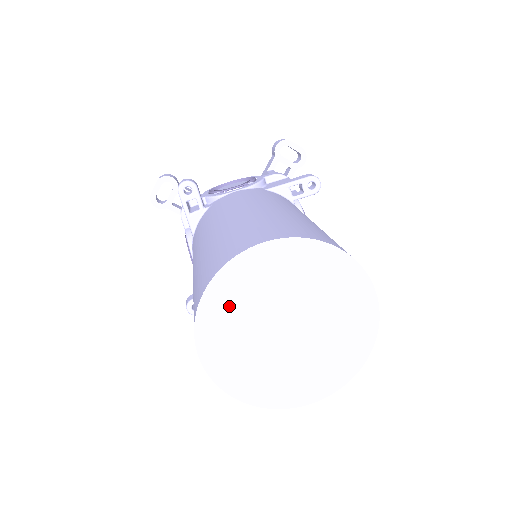
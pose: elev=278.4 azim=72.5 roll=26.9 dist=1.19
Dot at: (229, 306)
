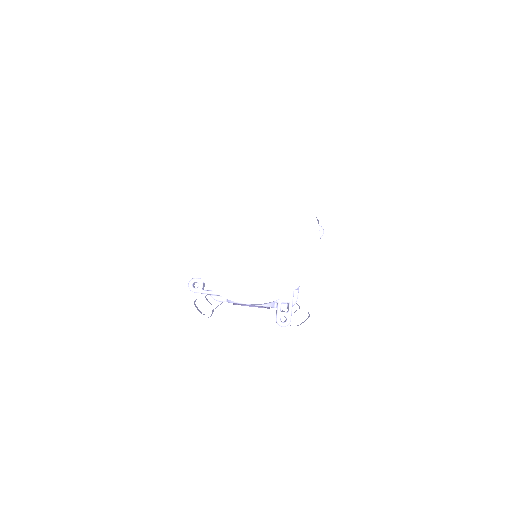
Dot at: (222, 204)
